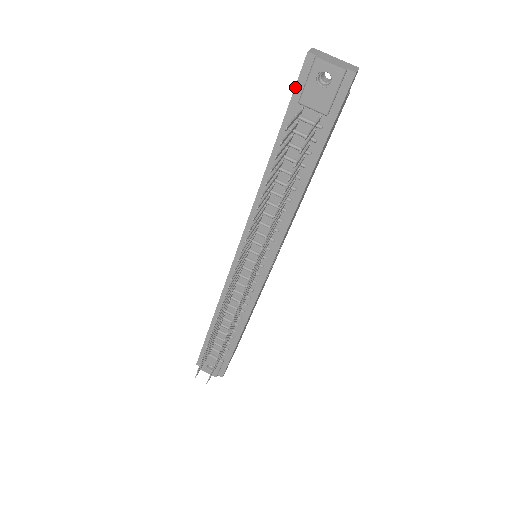
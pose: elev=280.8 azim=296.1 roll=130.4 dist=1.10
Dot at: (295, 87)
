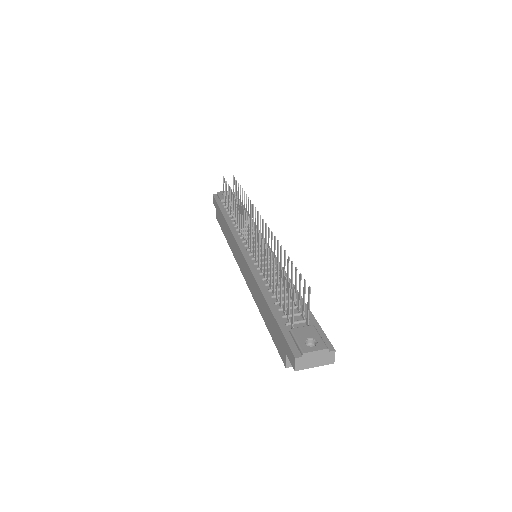
Dot at: (216, 201)
